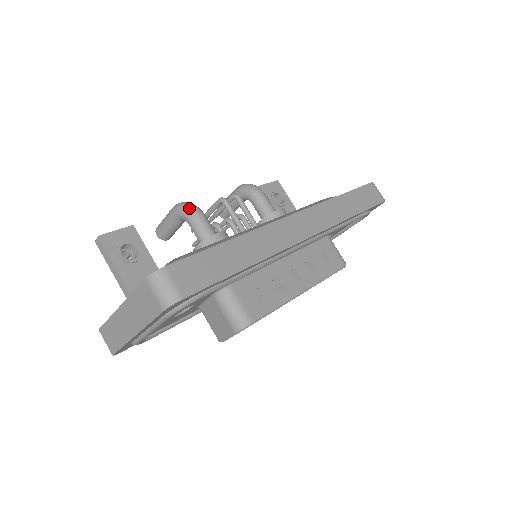
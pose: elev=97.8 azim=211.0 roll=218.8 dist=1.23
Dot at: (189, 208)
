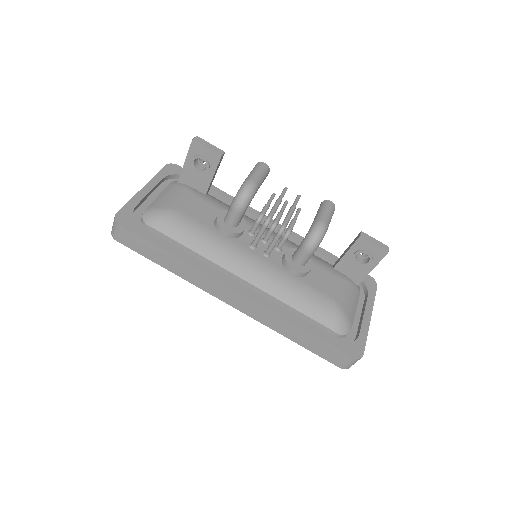
Dot at: (237, 199)
